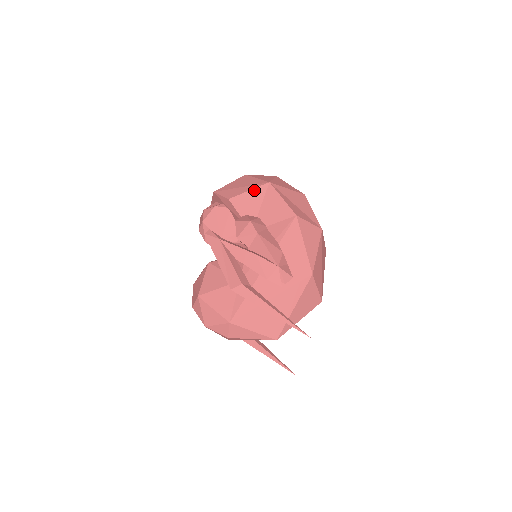
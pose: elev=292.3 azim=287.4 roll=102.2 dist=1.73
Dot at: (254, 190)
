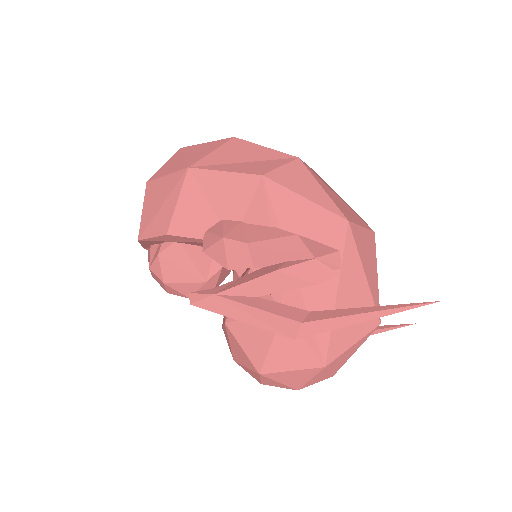
Dot at: (182, 195)
